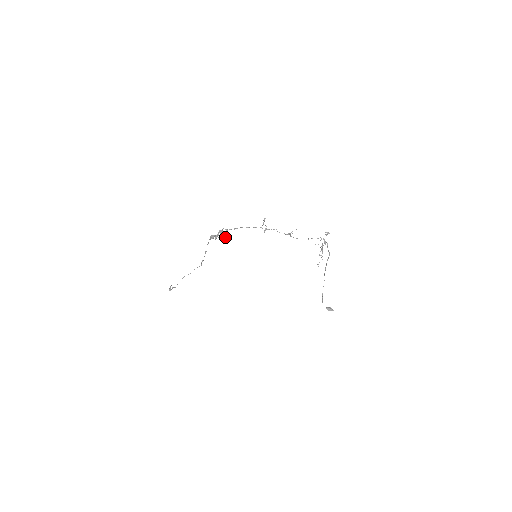
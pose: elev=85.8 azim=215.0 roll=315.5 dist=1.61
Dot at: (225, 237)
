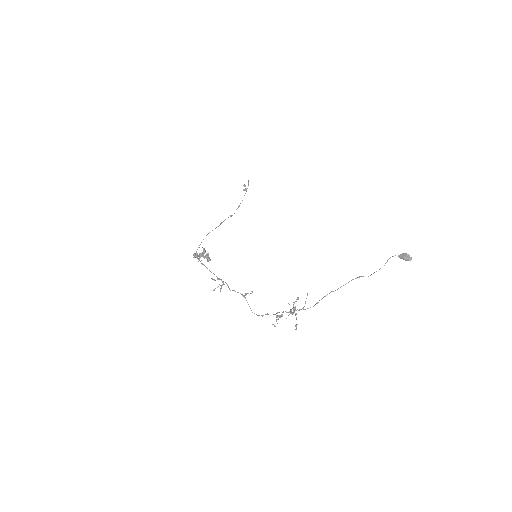
Dot at: (207, 254)
